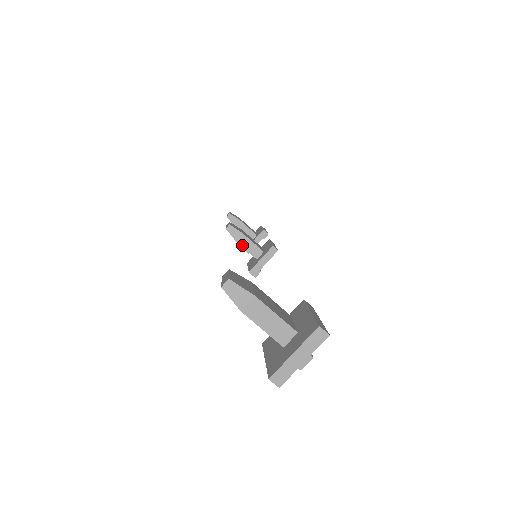
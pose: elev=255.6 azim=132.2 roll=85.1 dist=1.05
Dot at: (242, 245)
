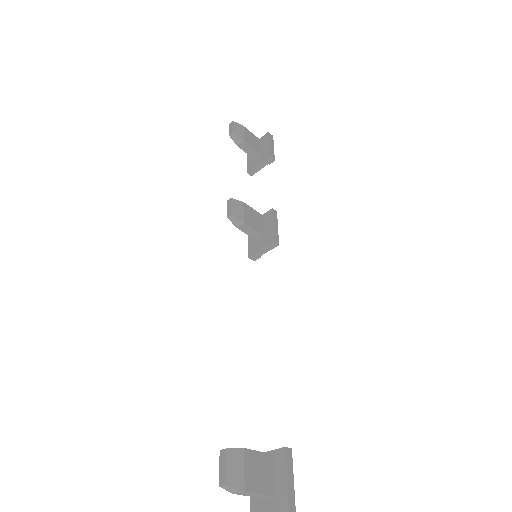
Dot at: (243, 231)
